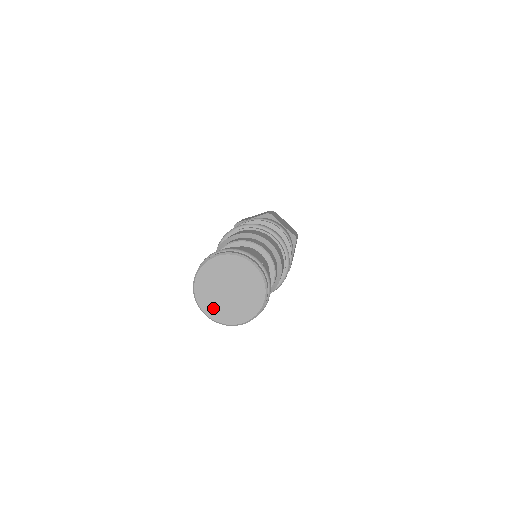
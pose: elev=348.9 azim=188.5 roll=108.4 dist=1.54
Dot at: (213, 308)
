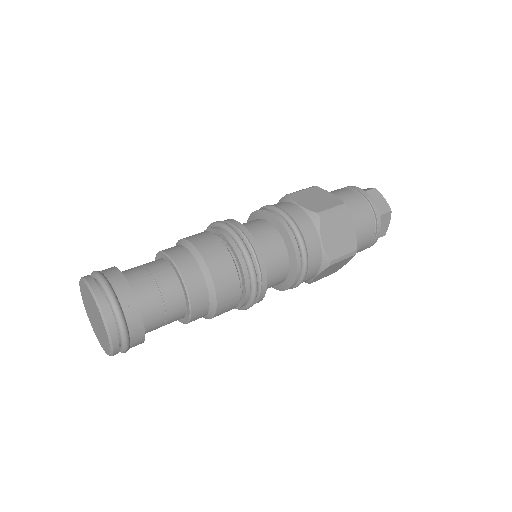
Dot at: (89, 314)
